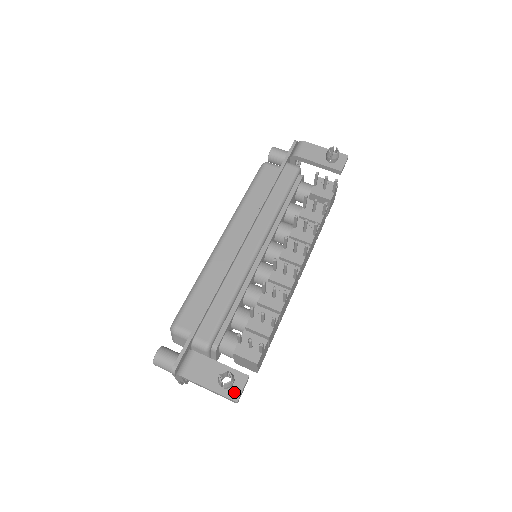
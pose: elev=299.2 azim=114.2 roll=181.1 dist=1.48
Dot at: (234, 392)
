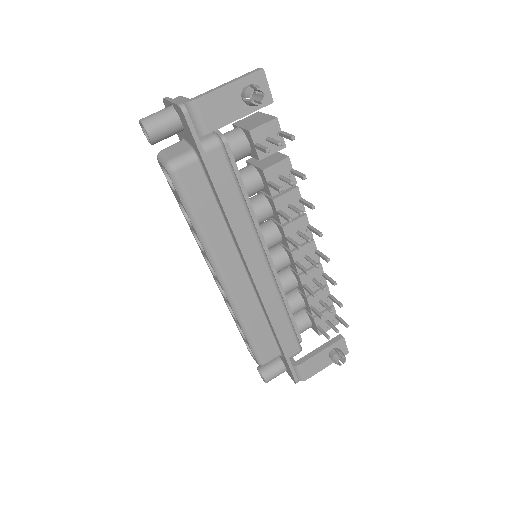
Dot at: (343, 352)
